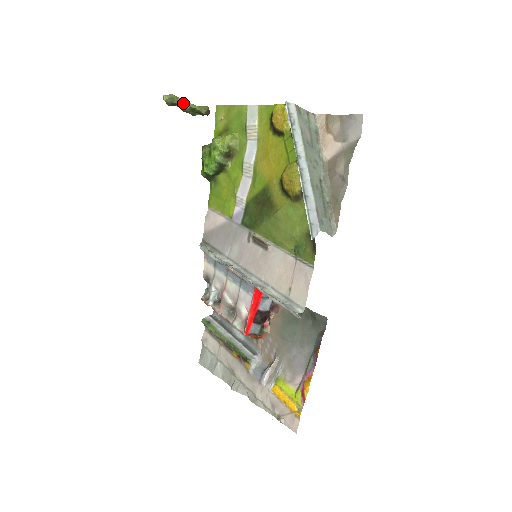
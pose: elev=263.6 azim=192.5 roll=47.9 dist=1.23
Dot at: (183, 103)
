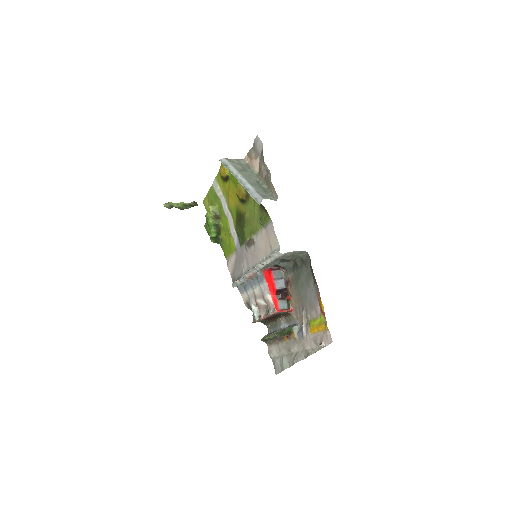
Dot at: (177, 204)
